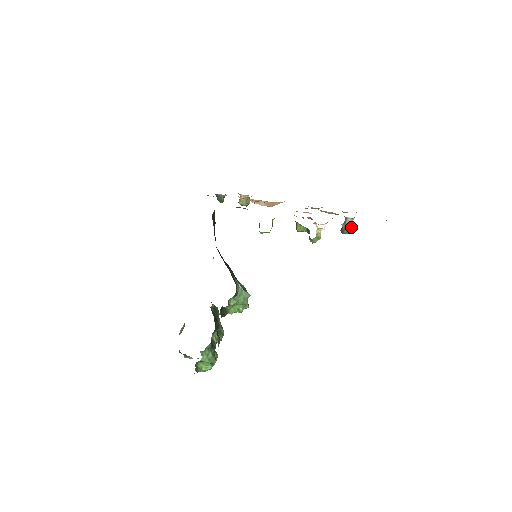
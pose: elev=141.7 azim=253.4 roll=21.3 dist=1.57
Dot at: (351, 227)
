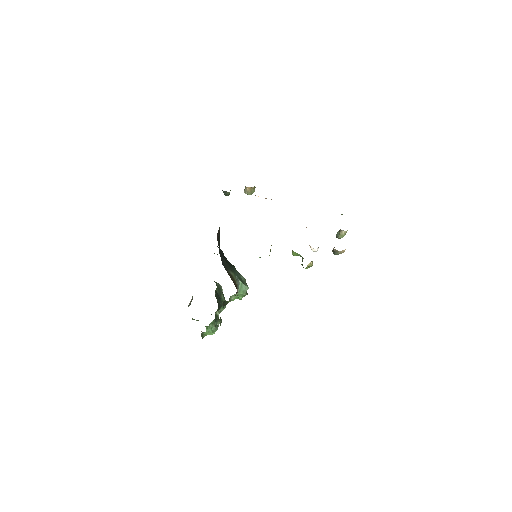
Dot at: (342, 250)
